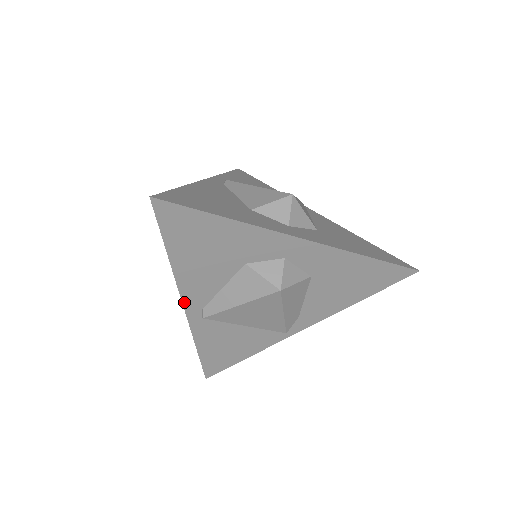
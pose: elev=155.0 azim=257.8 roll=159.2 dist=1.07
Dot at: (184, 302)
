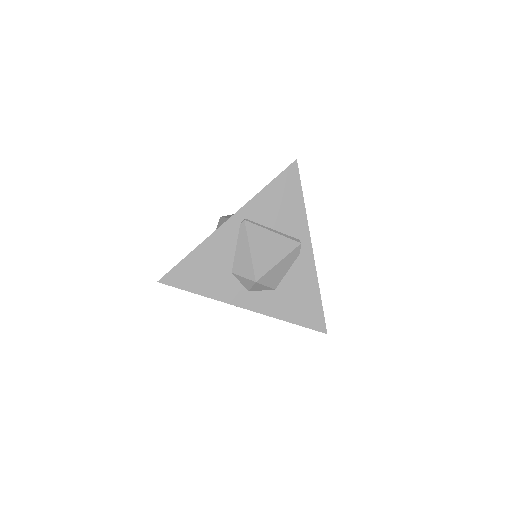
Dot at: occluded
